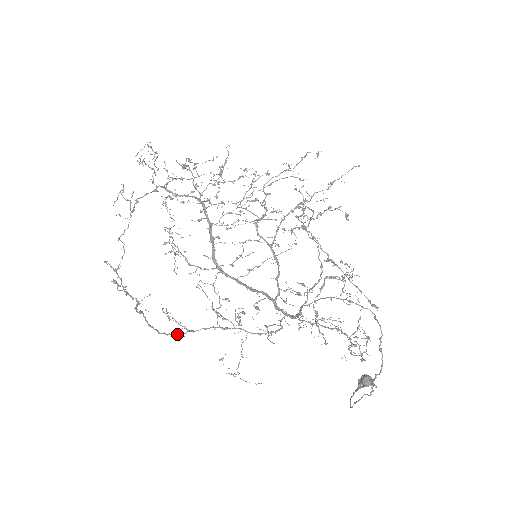
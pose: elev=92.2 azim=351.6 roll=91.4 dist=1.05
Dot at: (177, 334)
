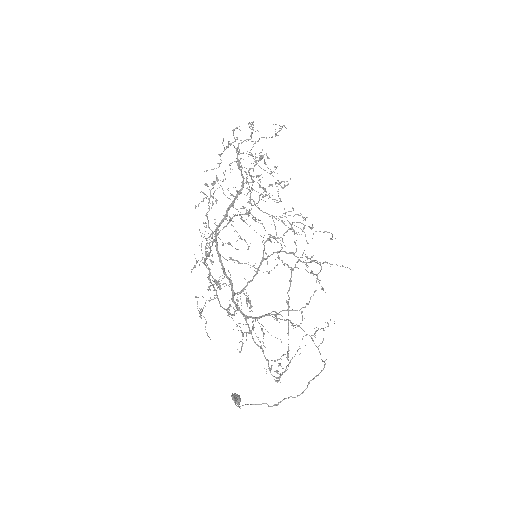
Dot at: occluded
